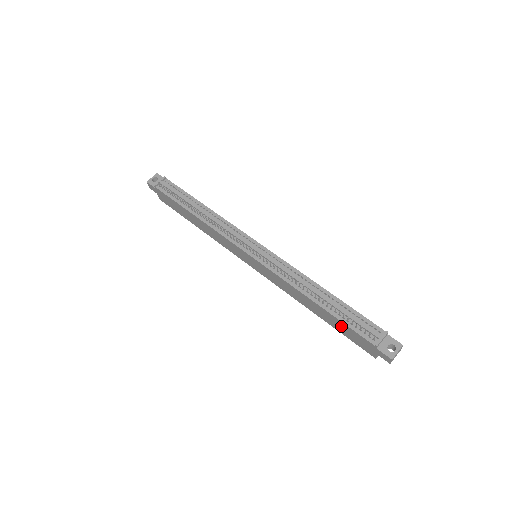
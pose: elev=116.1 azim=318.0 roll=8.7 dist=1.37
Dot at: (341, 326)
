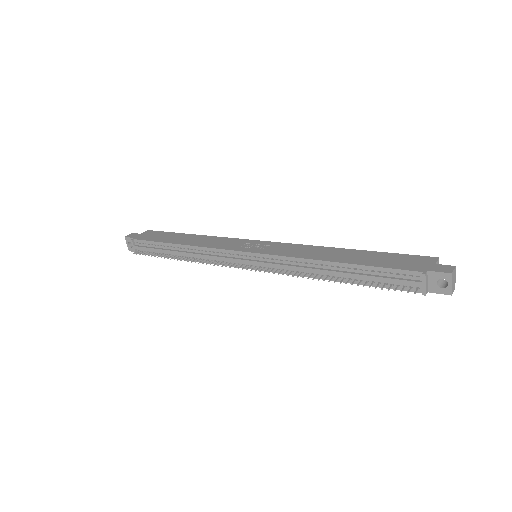
Dot at: occluded
